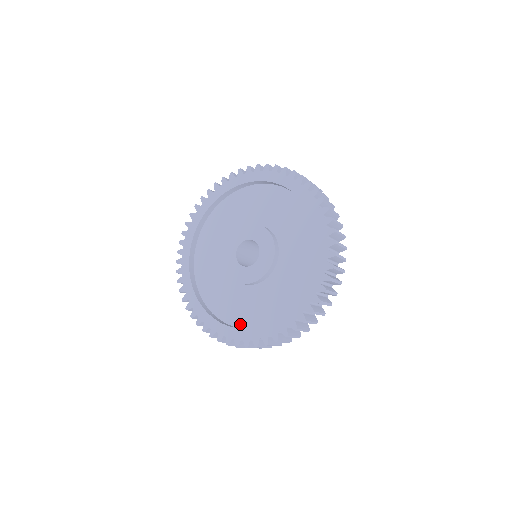
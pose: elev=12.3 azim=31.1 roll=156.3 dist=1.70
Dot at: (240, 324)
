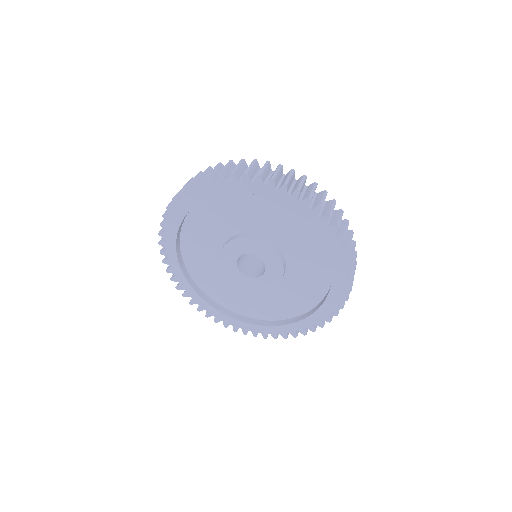
Dot at: (276, 318)
